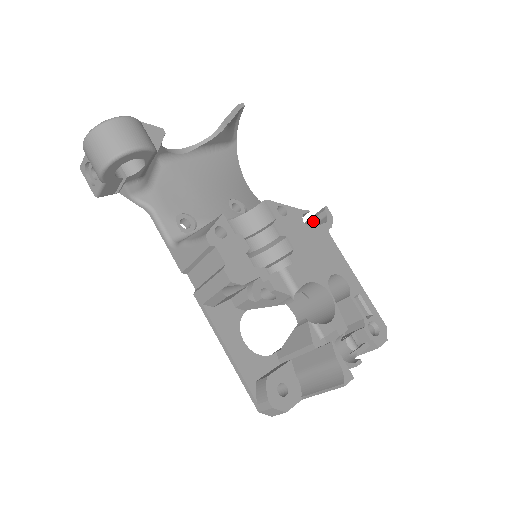
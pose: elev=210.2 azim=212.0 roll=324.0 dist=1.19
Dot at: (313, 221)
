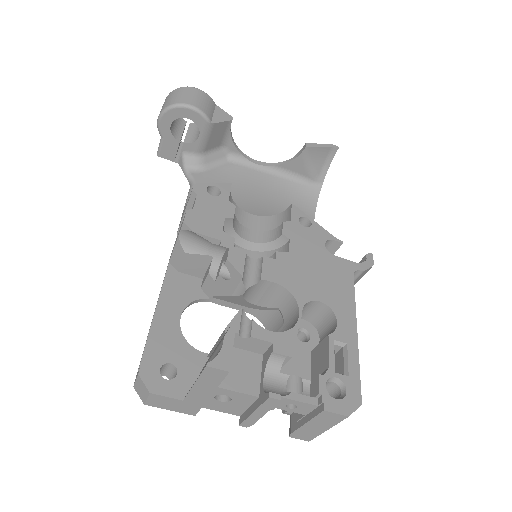
Dot at: occluded
